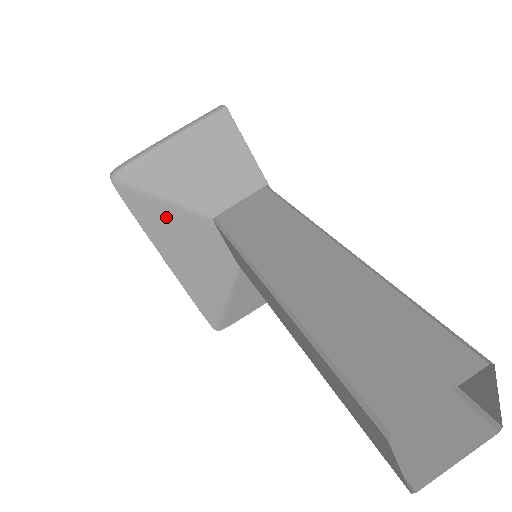
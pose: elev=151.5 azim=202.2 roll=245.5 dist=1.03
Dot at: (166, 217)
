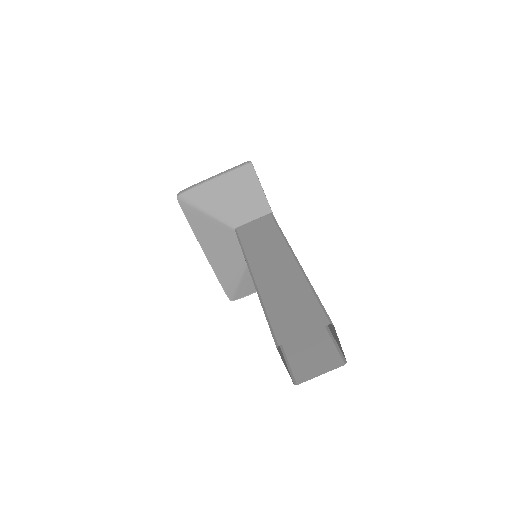
Dot at: (206, 224)
